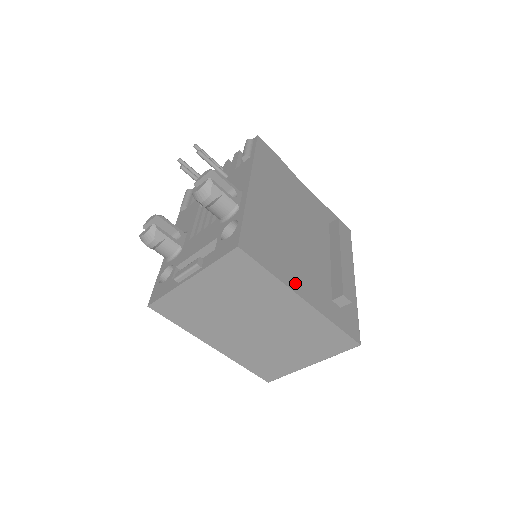
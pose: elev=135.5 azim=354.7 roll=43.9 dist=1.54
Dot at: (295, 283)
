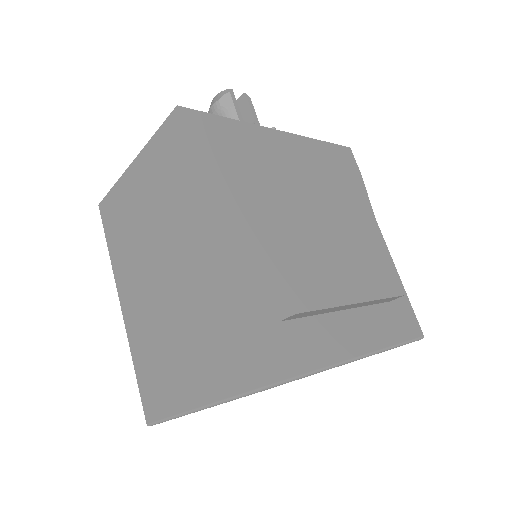
Dot at: (223, 210)
